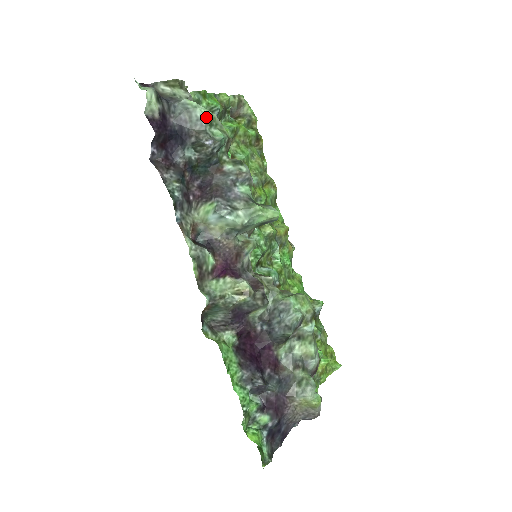
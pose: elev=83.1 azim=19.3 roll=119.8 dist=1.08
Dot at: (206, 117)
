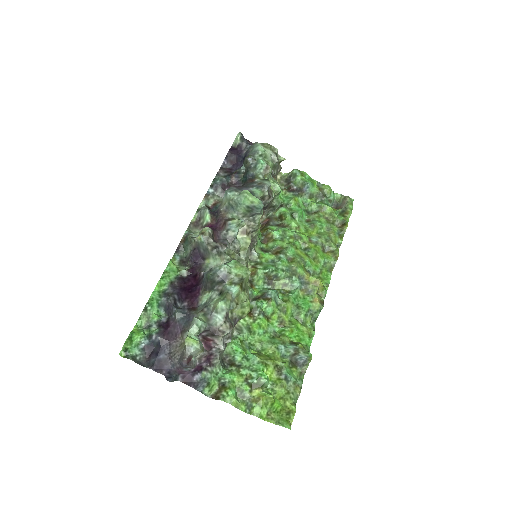
Dot at: (260, 151)
